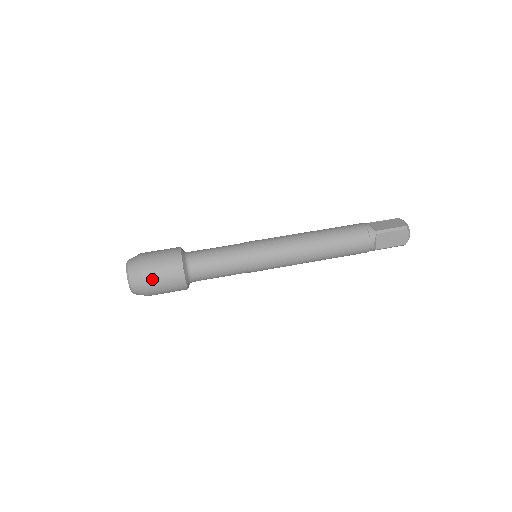
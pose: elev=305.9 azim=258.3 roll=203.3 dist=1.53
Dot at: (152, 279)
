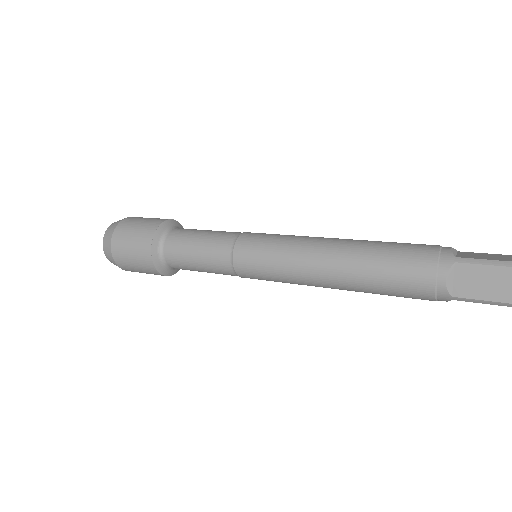
Dot at: (120, 240)
